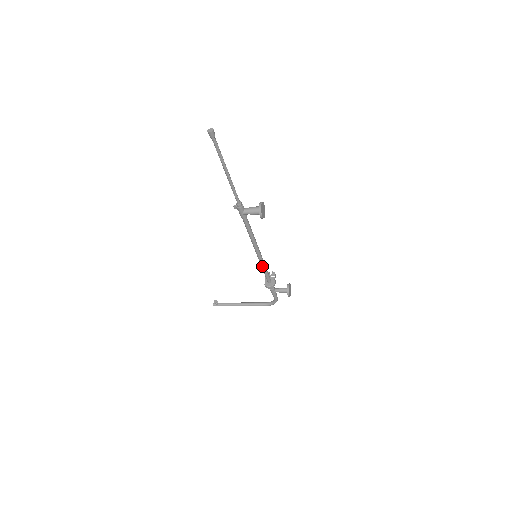
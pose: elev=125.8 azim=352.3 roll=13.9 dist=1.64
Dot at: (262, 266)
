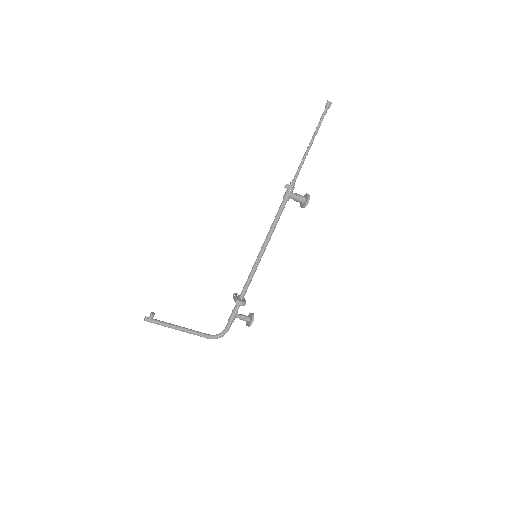
Dot at: (253, 271)
